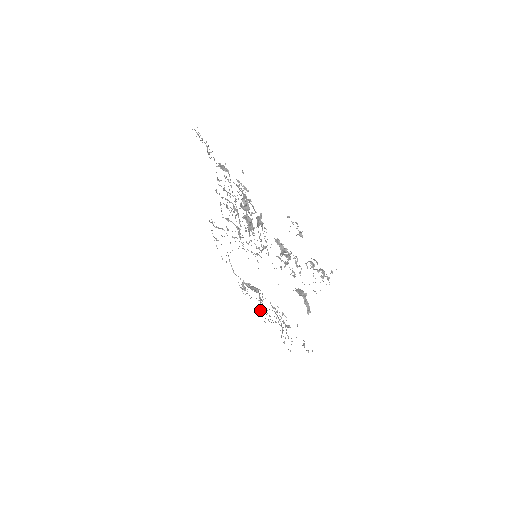
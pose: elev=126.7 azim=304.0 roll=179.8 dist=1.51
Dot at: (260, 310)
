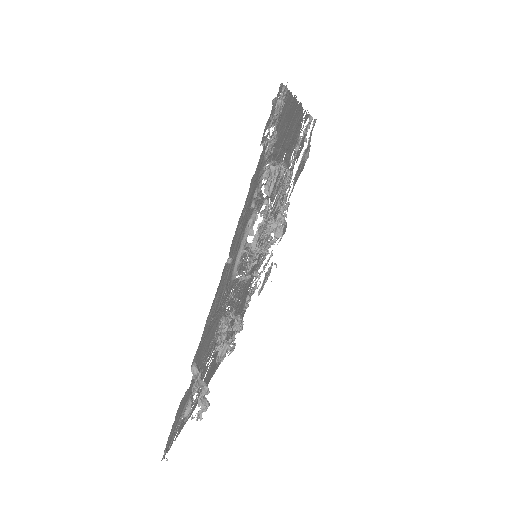
Dot at: occluded
